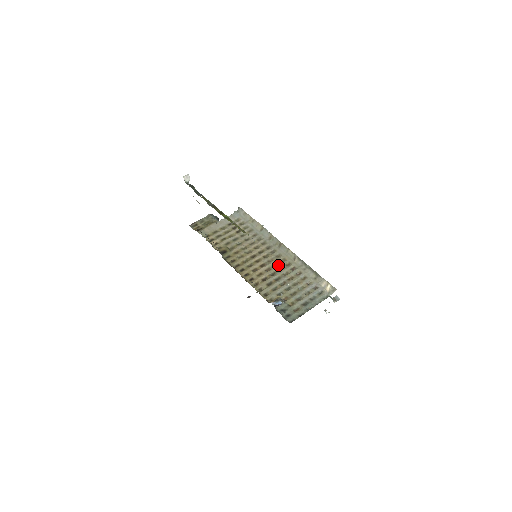
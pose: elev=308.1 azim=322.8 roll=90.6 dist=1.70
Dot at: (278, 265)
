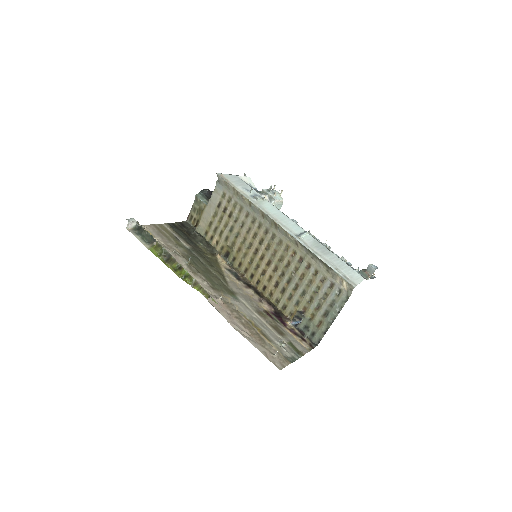
Dot at: (283, 259)
